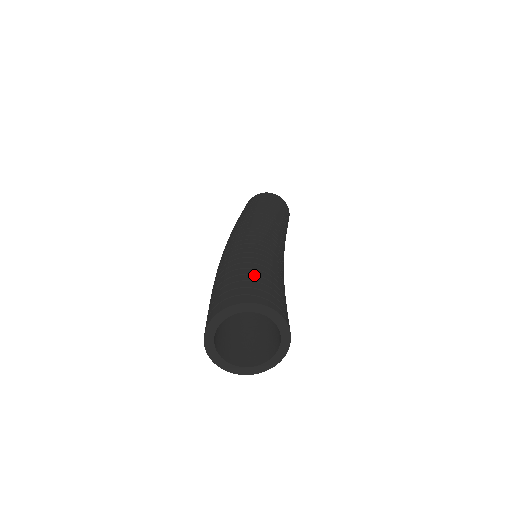
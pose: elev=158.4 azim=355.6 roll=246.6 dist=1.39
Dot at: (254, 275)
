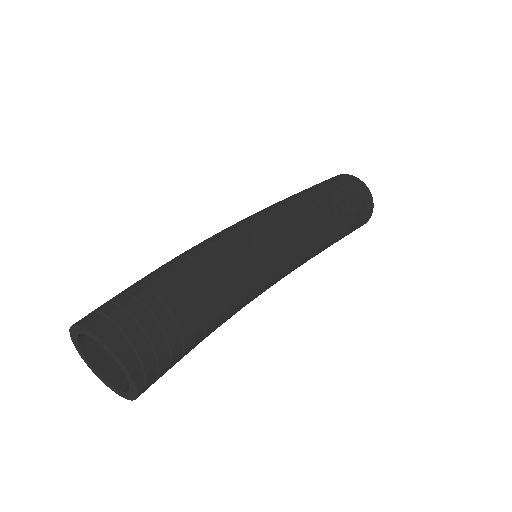
Dot at: (172, 317)
